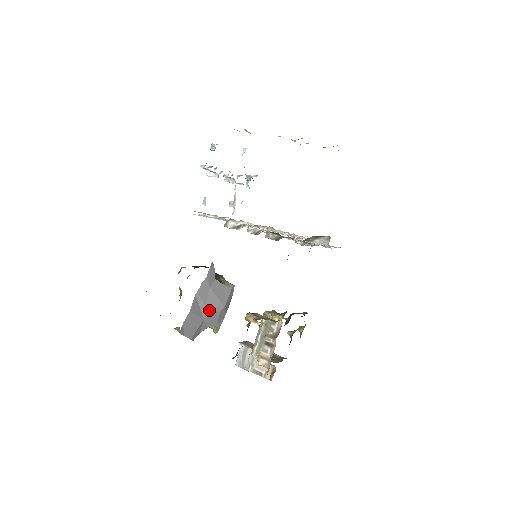
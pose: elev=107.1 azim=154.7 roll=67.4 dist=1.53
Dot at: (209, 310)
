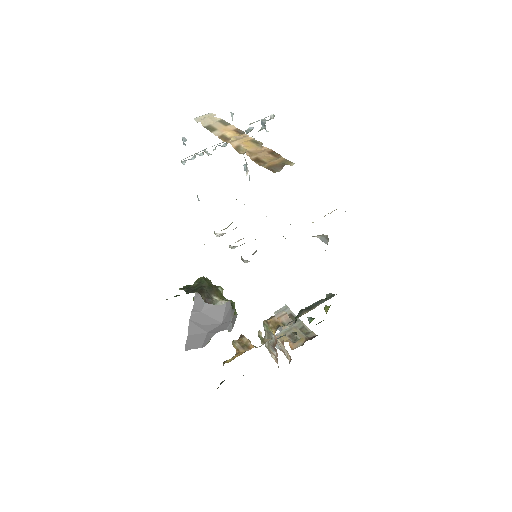
Dot at: (208, 327)
